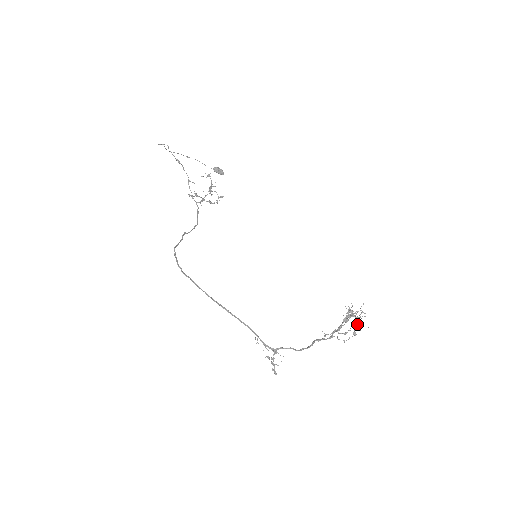
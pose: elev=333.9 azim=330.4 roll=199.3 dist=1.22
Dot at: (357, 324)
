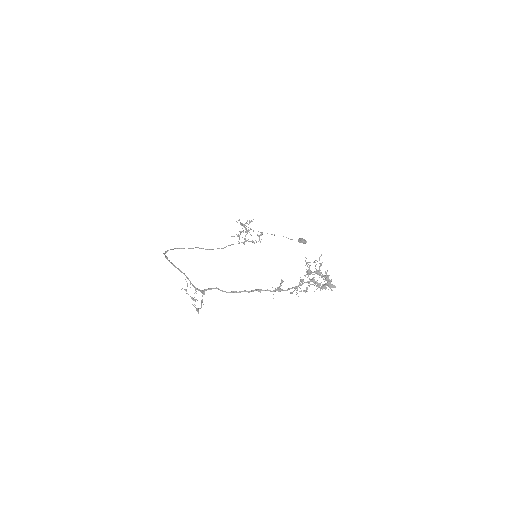
Dot at: (329, 285)
